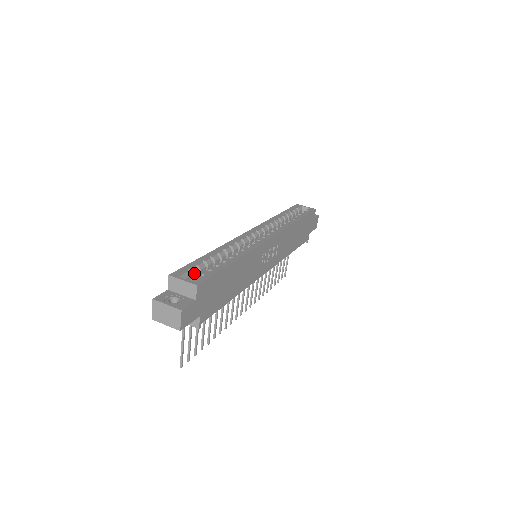
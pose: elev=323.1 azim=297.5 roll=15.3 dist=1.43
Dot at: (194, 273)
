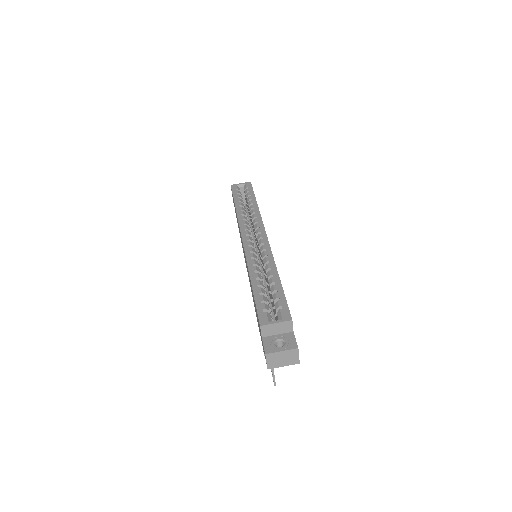
Dot at: occluded
